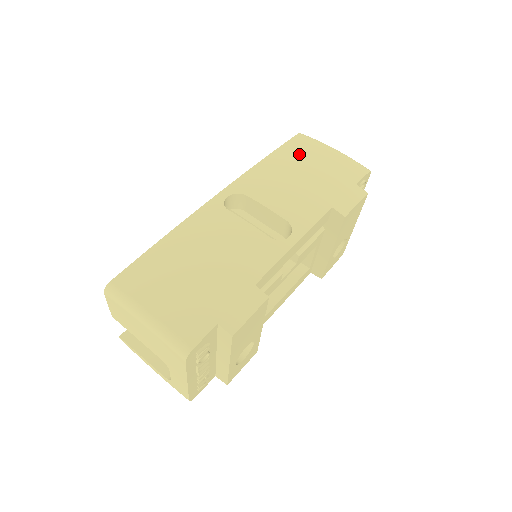
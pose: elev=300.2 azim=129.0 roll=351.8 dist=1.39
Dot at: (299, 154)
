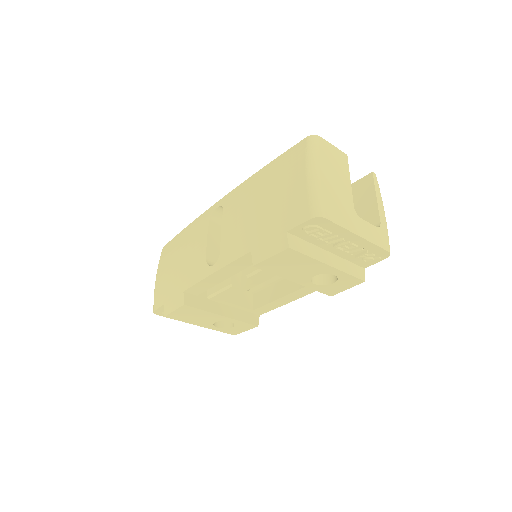
Dot at: (279, 172)
